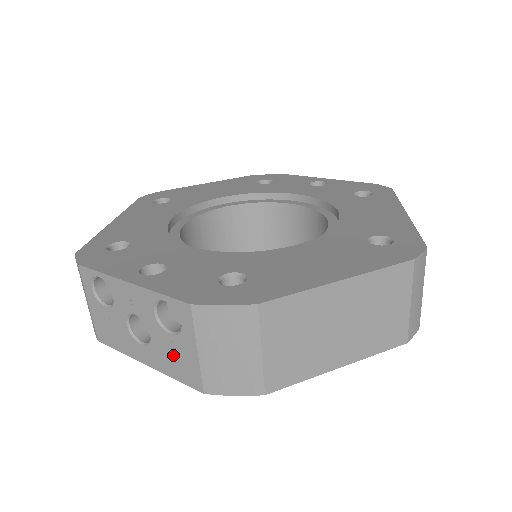
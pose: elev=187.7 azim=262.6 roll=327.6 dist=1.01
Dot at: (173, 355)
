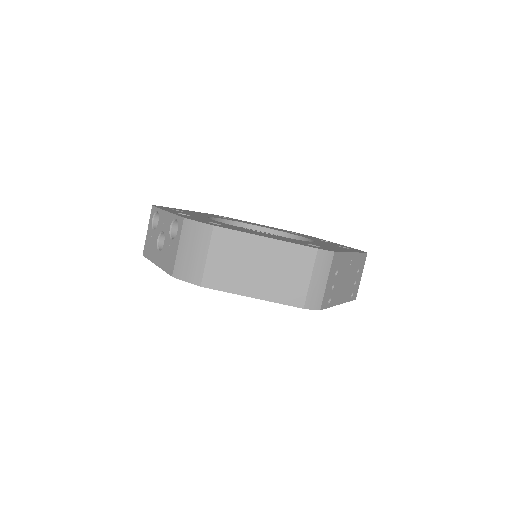
Dot at: (168, 254)
